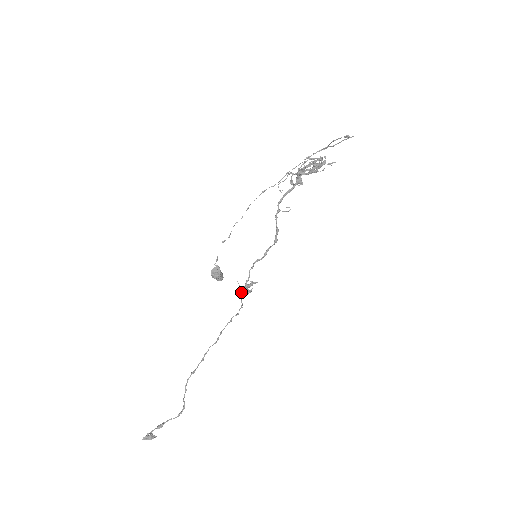
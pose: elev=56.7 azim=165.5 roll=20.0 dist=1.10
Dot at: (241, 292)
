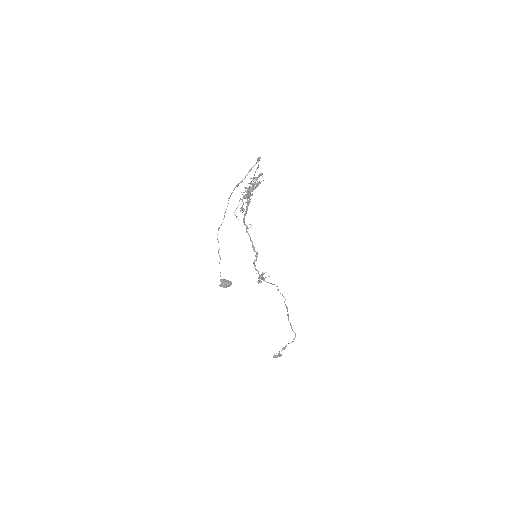
Dot at: (262, 279)
